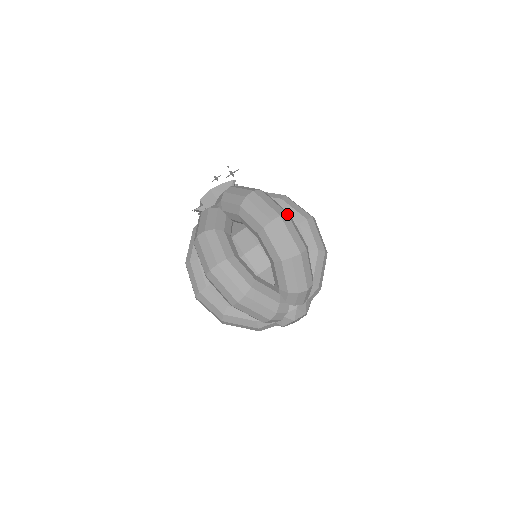
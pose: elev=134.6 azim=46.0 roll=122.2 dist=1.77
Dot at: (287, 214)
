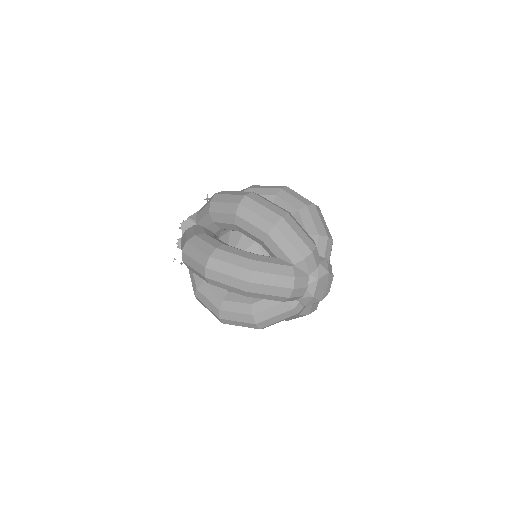
Dot at: occluded
